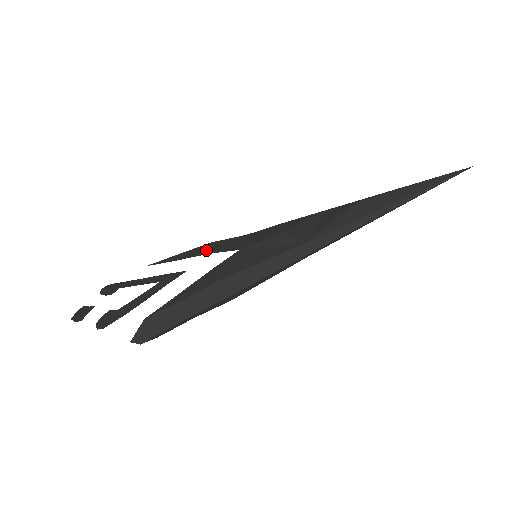
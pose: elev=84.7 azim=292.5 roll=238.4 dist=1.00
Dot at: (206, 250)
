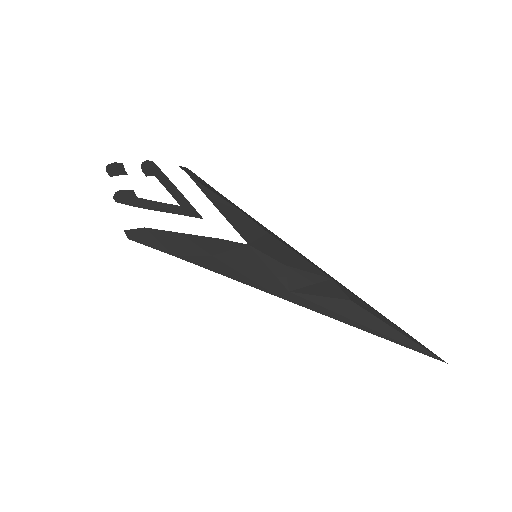
Dot at: (231, 216)
